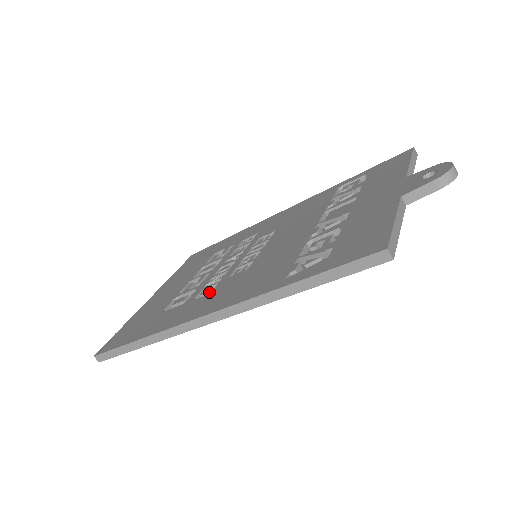
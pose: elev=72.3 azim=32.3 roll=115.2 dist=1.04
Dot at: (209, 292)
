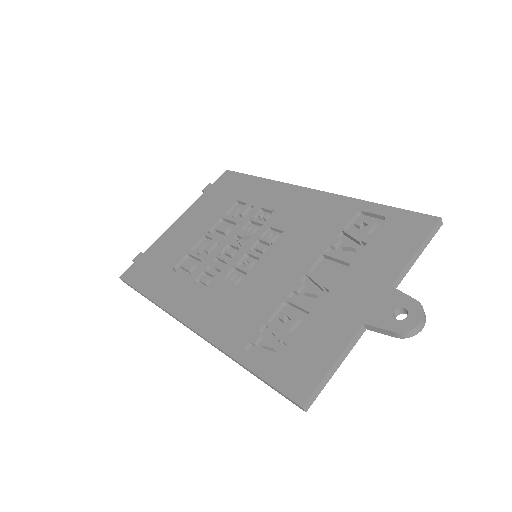
Dot at: (205, 284)
